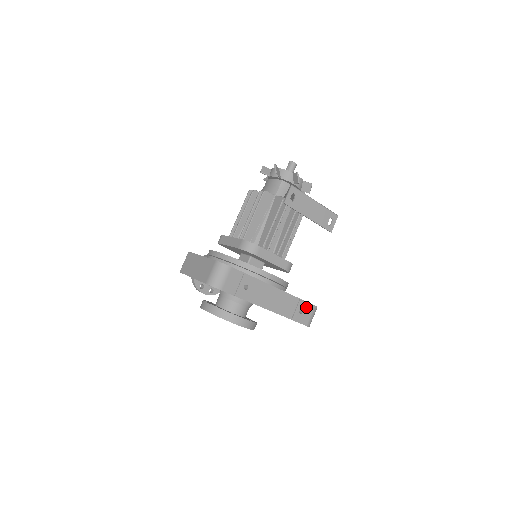
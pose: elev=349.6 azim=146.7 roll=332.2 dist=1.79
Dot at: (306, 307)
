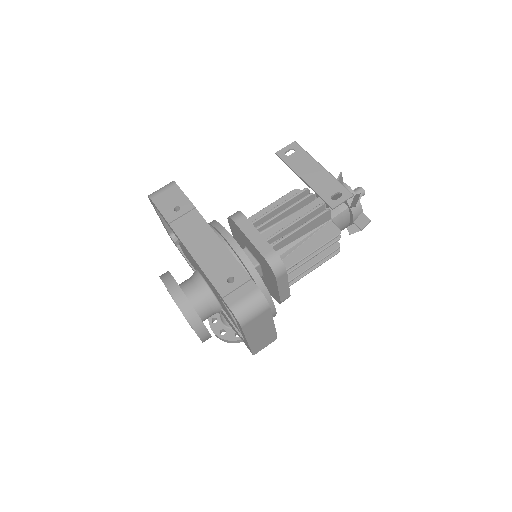
Dot at: (242, 279)
